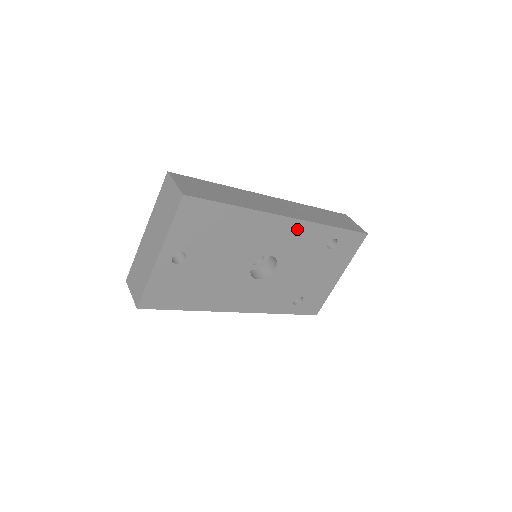
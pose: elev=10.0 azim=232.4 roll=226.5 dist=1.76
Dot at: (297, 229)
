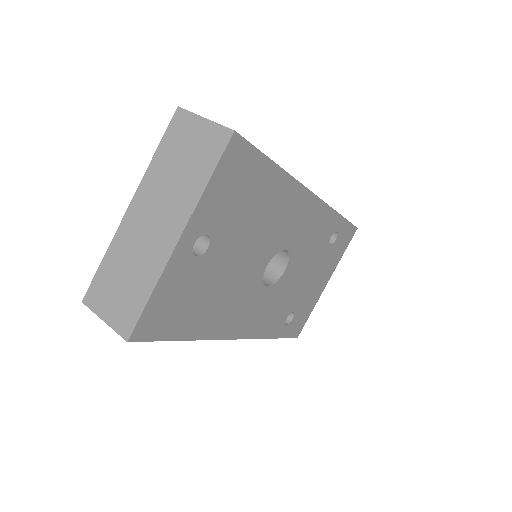
Dot at: (315, 213)
